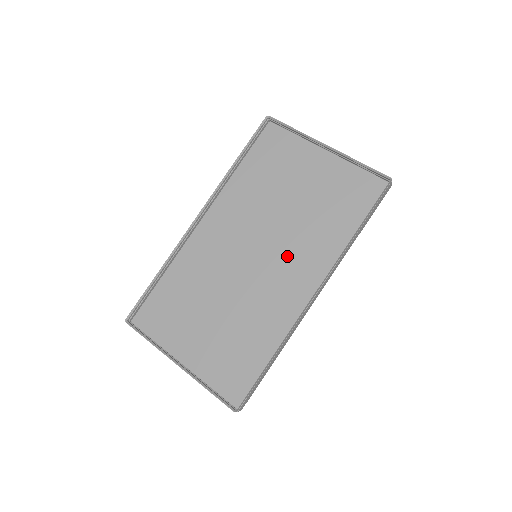
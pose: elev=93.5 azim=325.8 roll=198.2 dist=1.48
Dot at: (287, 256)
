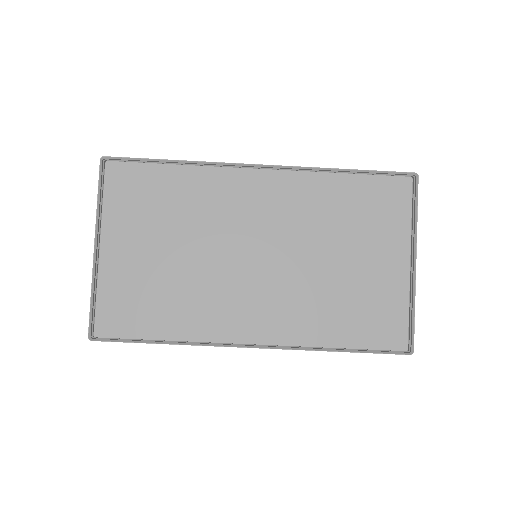
Dot at: (275, 290)
